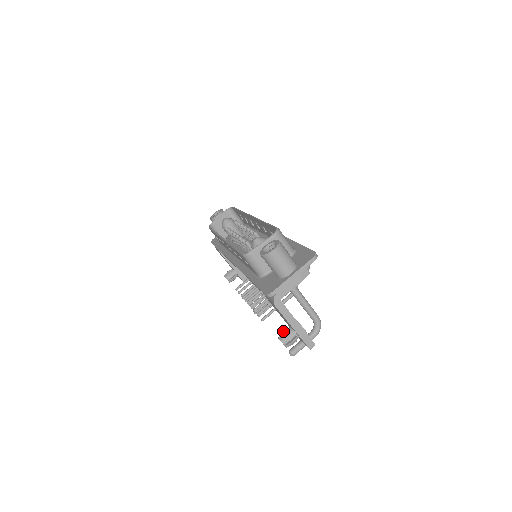
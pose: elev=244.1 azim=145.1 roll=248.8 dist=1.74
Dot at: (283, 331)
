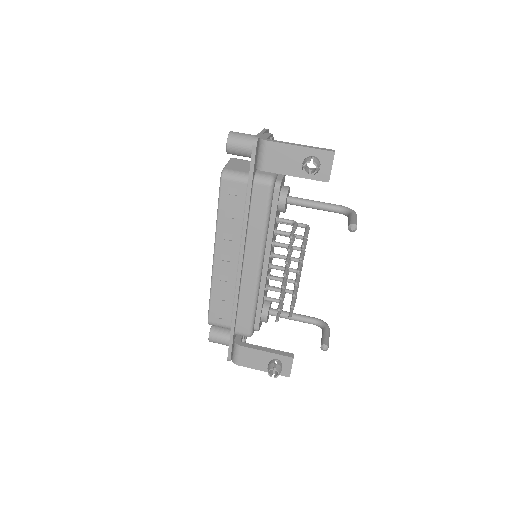
Dot at: occluded
